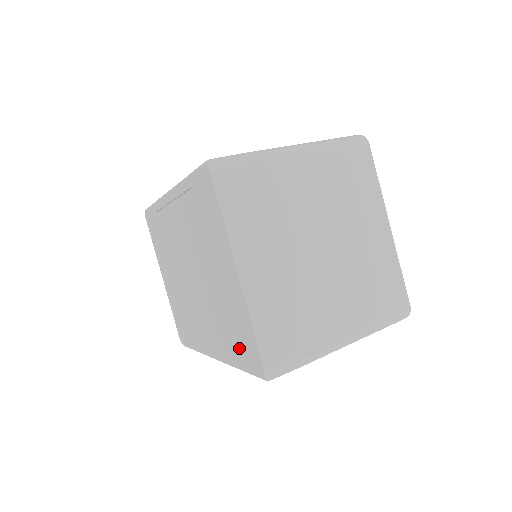
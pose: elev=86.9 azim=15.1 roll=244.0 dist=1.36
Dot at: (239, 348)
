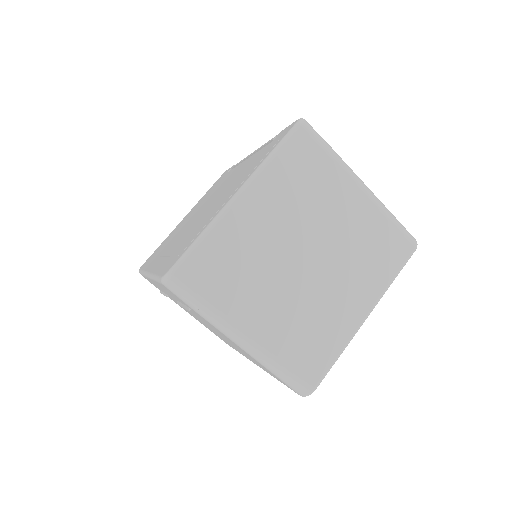
Dot at: (173, 256)
